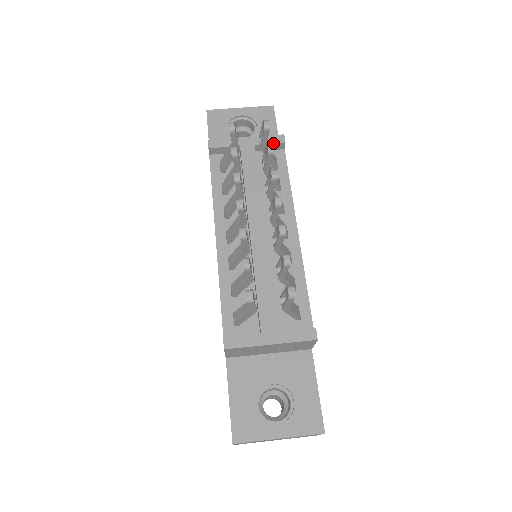
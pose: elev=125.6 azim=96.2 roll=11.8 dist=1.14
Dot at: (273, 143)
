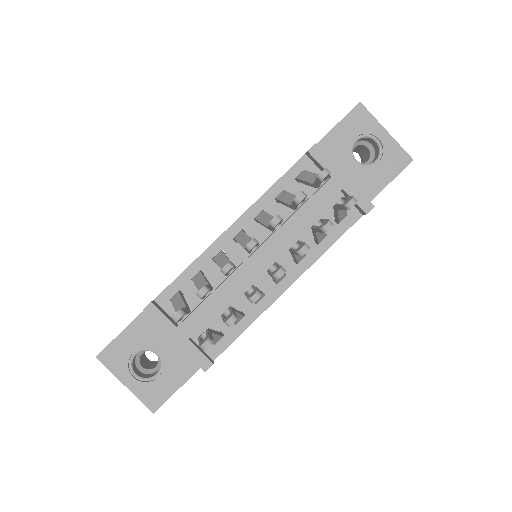
Dot at: (358, 204)
